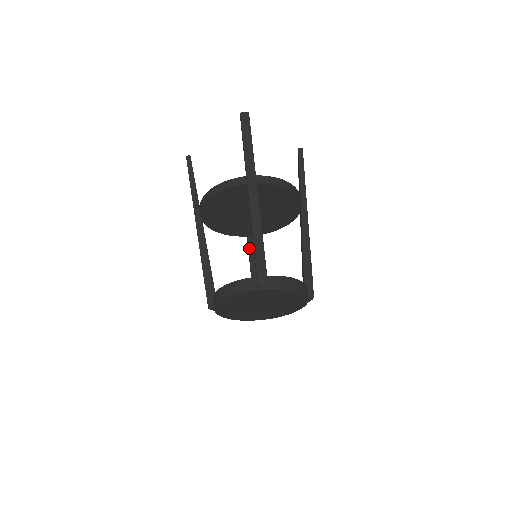
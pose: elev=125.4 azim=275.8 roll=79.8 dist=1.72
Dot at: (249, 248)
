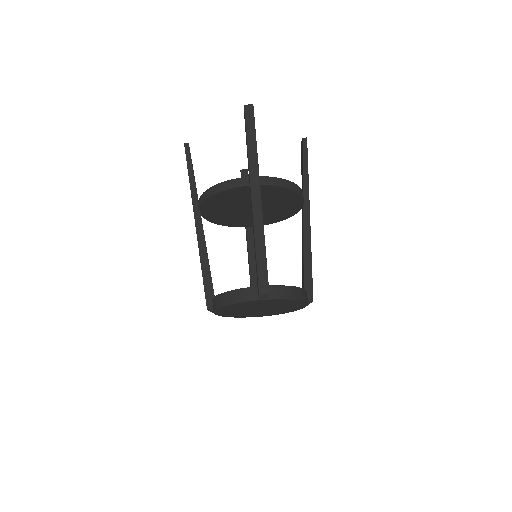
Dot at: (248, 240)
